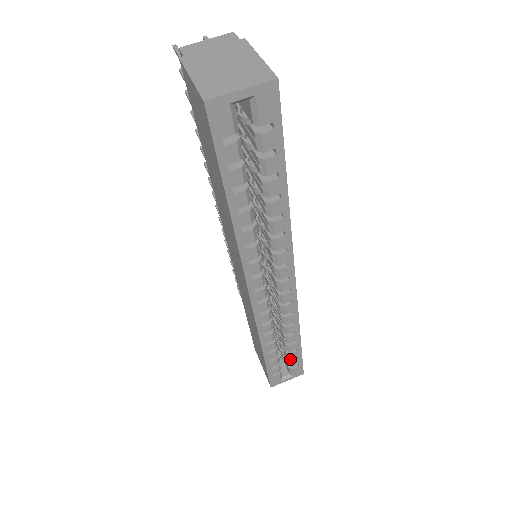
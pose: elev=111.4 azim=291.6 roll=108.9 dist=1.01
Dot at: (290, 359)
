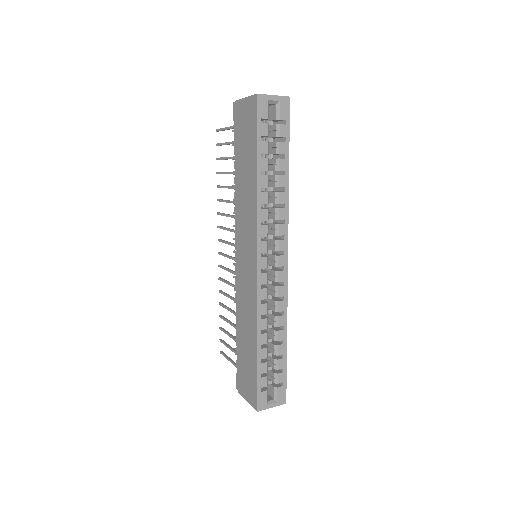
Dot at: (277, 369)
